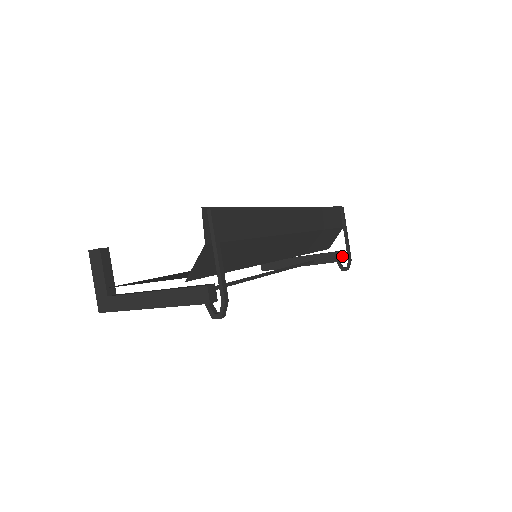
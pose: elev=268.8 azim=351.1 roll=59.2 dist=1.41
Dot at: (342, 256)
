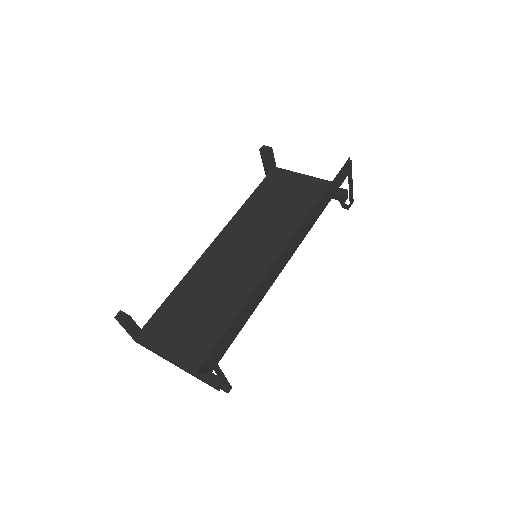
Dot at: (344, 198)
